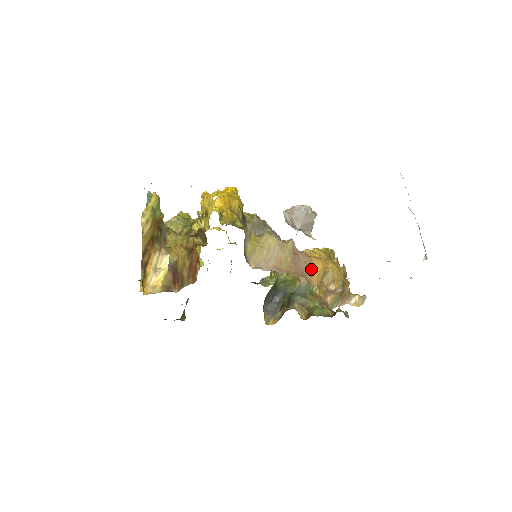
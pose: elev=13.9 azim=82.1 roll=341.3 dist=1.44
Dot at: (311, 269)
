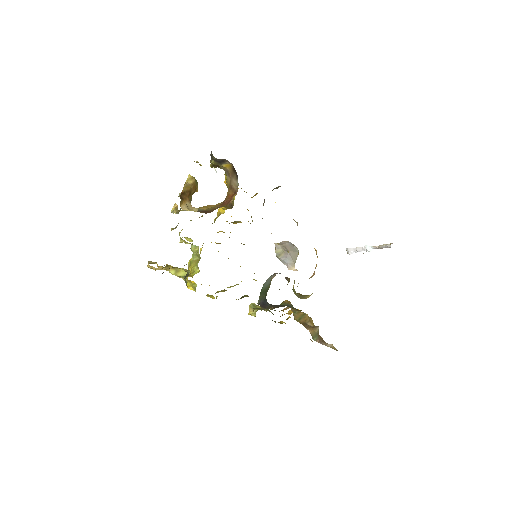
Dot at: occluded
